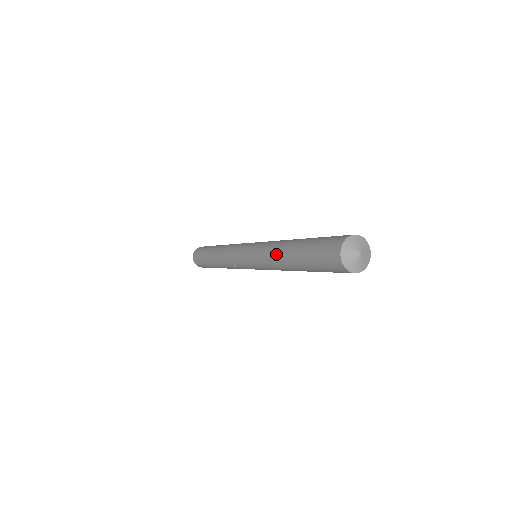
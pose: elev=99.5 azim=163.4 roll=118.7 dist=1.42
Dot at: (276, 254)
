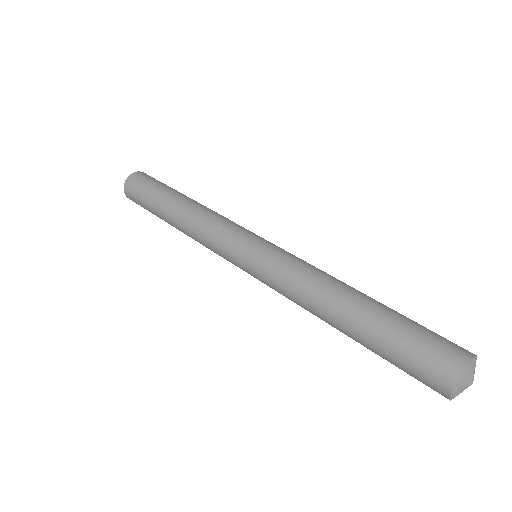
Dot at: (324, 288)
